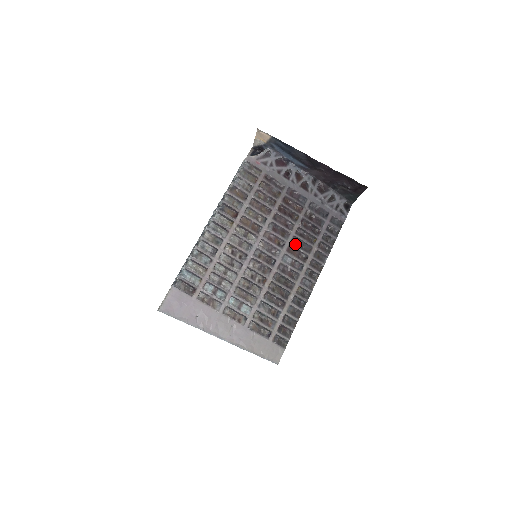
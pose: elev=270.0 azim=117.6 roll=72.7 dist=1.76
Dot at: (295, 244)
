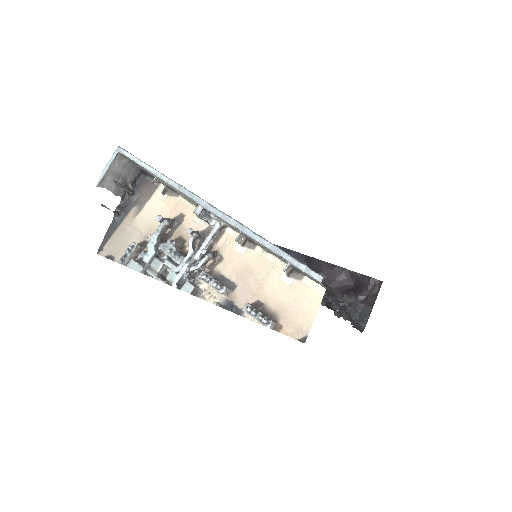
Dot at: occluded
